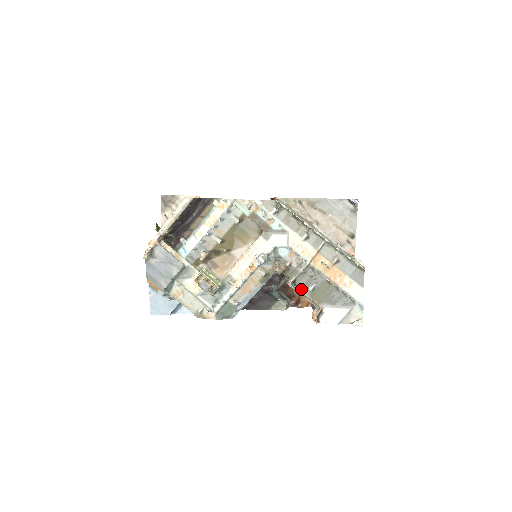
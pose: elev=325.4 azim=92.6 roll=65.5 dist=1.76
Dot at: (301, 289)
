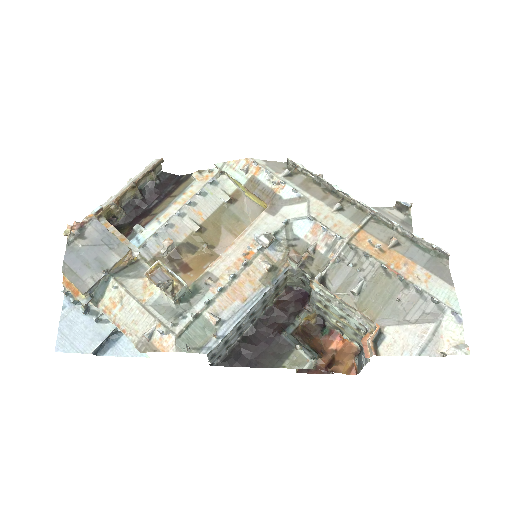
Dot at: (337, 294)
